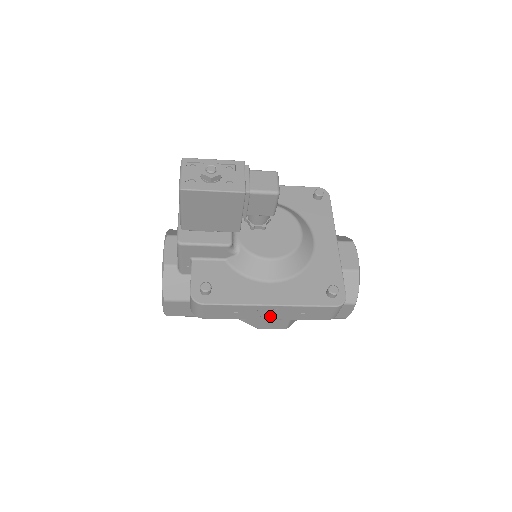
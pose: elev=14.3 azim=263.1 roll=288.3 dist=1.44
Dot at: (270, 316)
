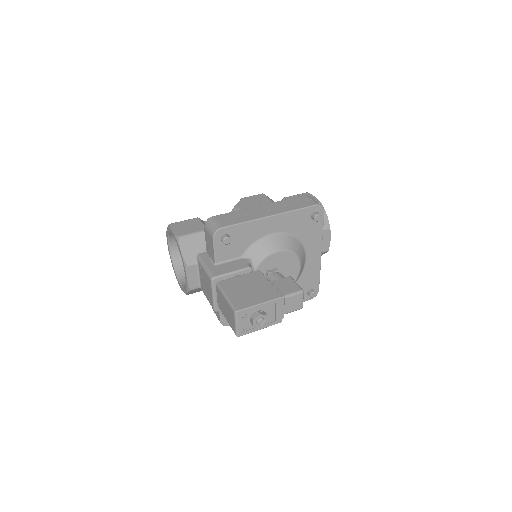
Dot at: occluded
